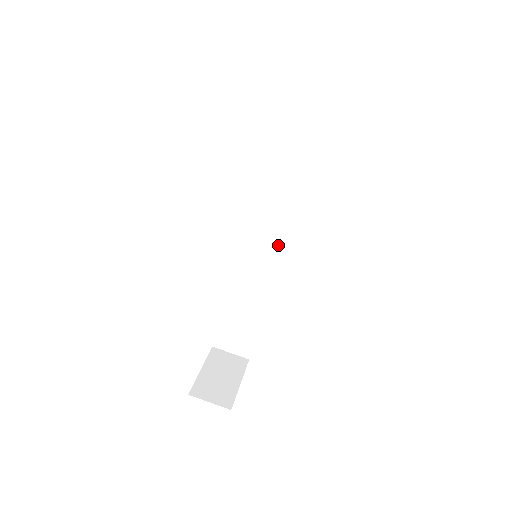
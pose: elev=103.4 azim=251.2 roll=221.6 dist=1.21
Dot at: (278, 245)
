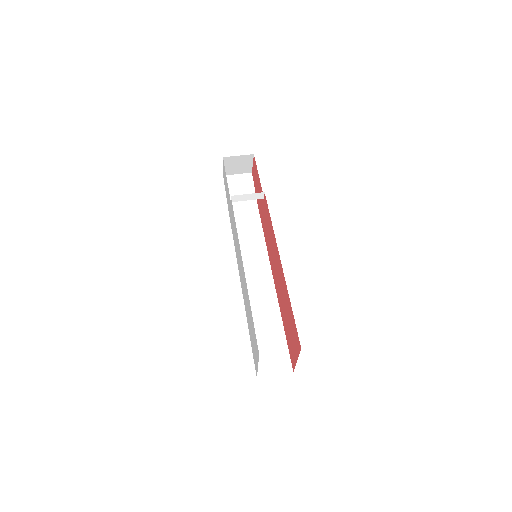
Dot at: (266, 269)
